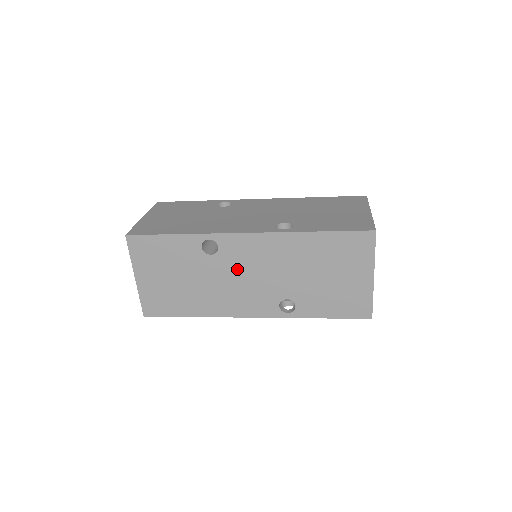
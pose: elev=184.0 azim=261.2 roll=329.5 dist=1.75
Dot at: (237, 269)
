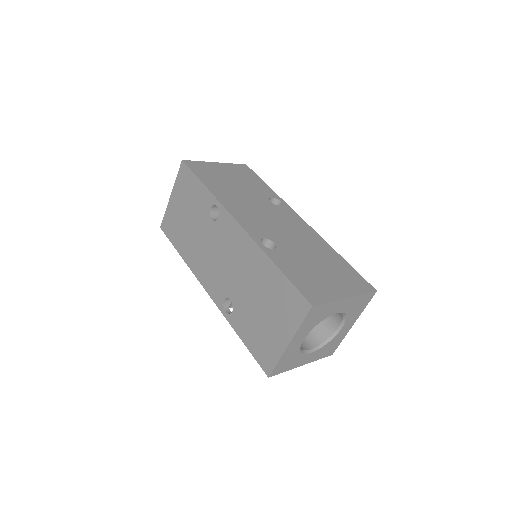
Dot at: (219, 245)
